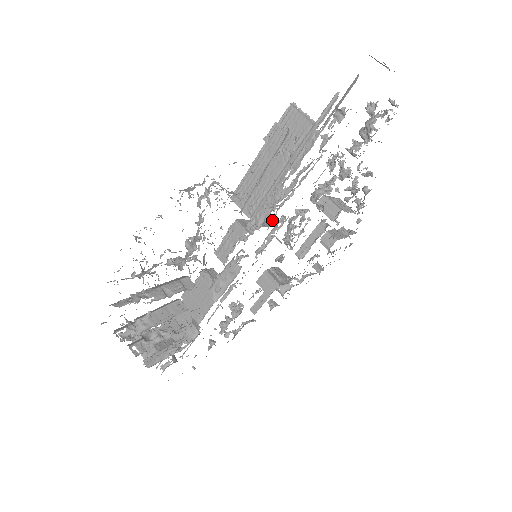
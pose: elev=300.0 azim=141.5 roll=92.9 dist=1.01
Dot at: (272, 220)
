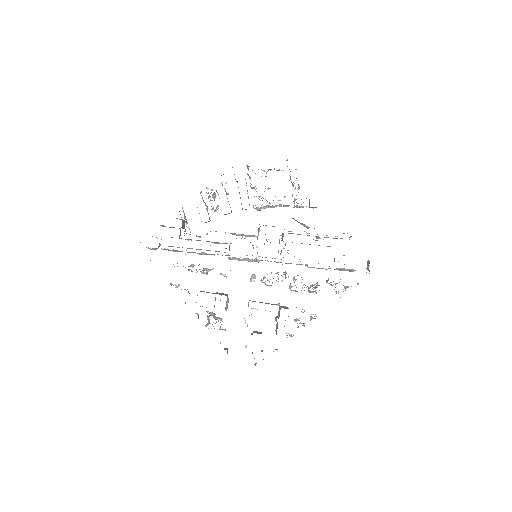
Dot at: (281, 252)
